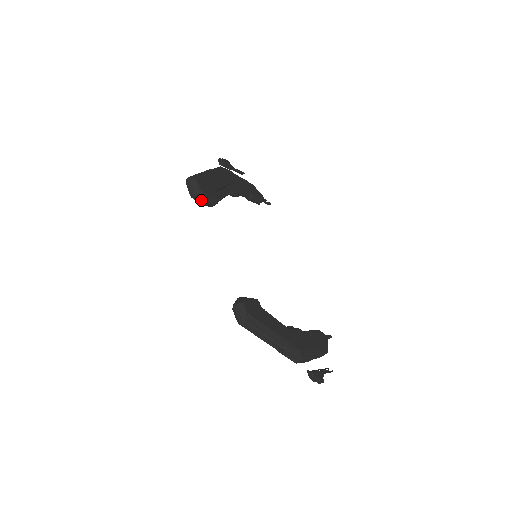
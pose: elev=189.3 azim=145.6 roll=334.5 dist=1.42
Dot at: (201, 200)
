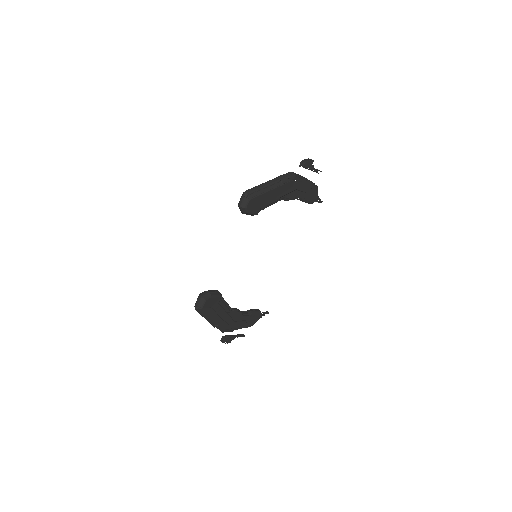
Dot at: (242, 212)
